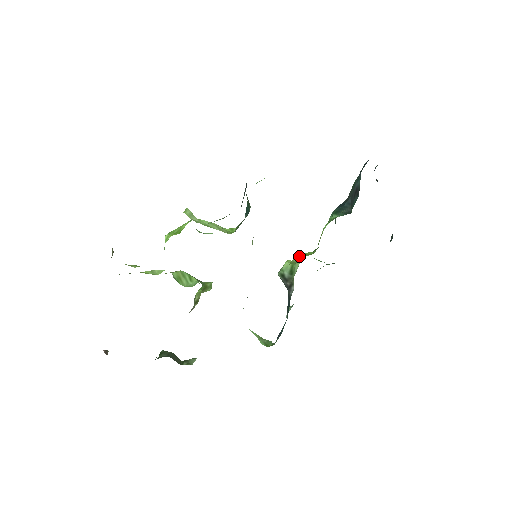
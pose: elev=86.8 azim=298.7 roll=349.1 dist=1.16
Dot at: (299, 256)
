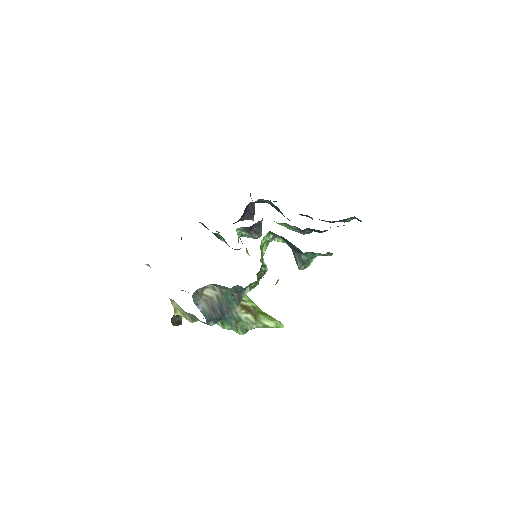
Dot at: occluded
